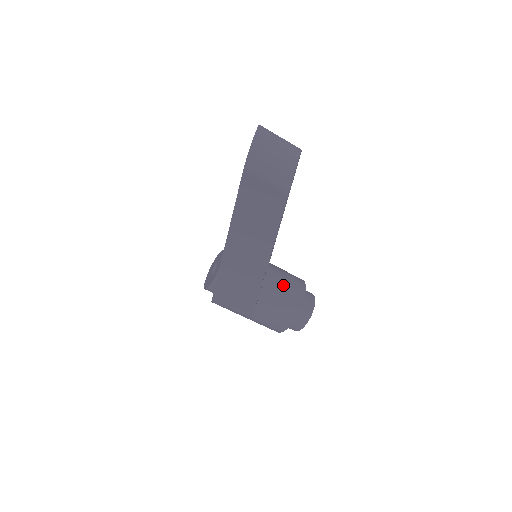
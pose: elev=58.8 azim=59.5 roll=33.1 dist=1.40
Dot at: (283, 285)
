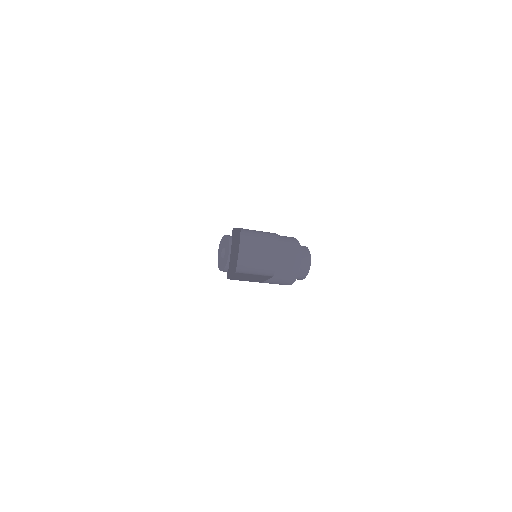
Dot at: (282, 258)
